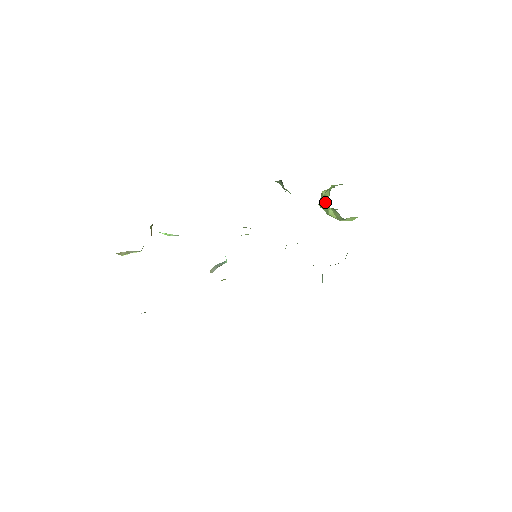
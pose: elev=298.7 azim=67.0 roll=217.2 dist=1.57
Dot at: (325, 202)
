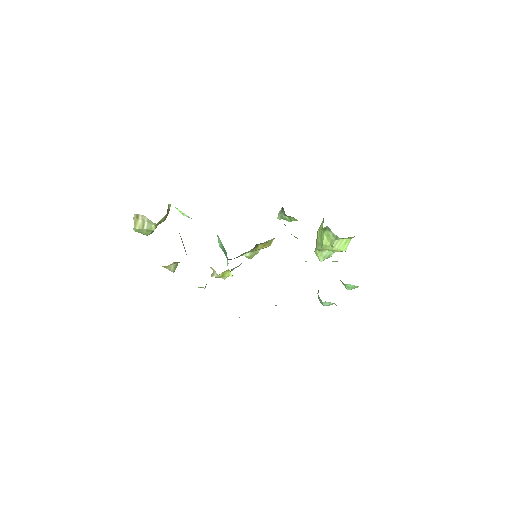
Dot at: (320, 235)
